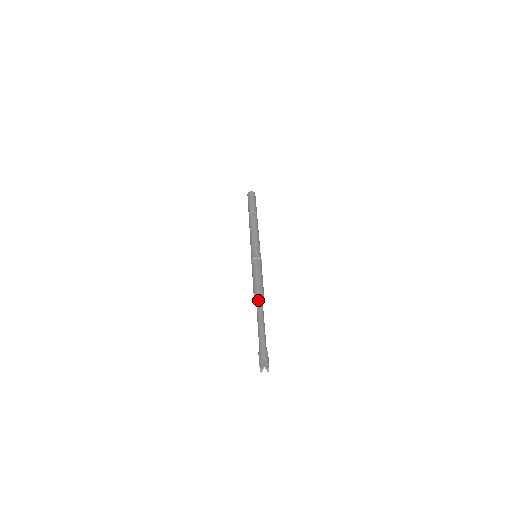
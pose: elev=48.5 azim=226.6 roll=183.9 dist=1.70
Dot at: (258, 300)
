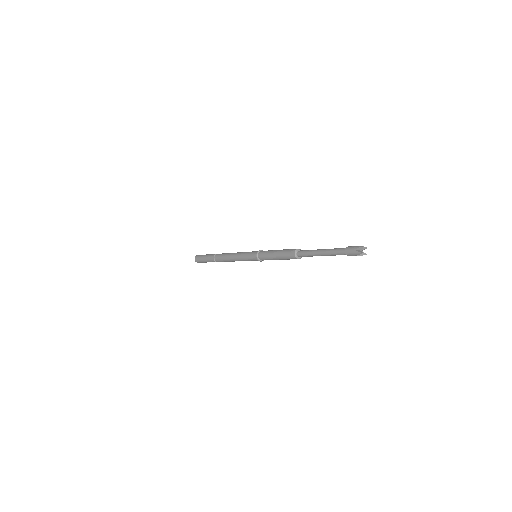
Dot at: (300, 250)
